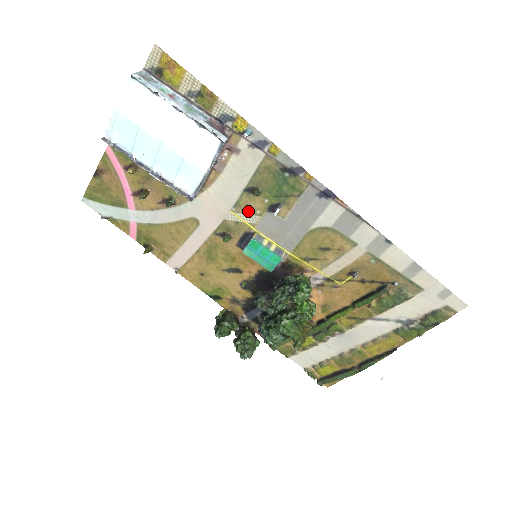
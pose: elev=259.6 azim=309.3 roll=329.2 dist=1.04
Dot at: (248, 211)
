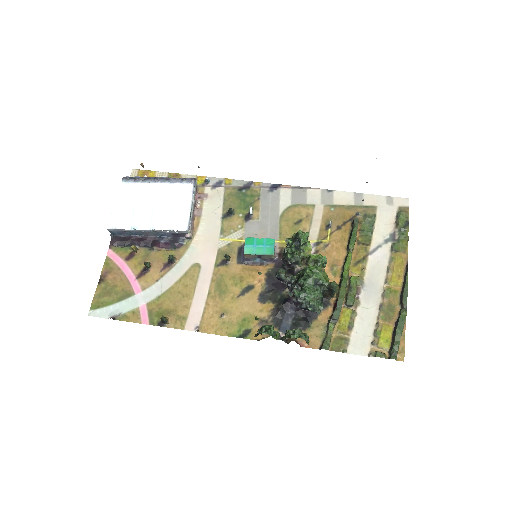
Dot at: (232, 231)
